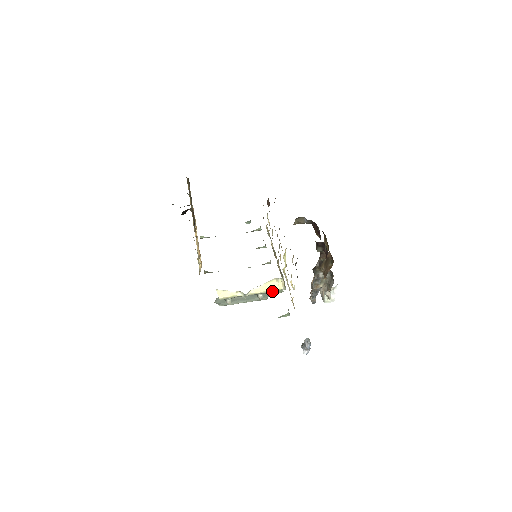
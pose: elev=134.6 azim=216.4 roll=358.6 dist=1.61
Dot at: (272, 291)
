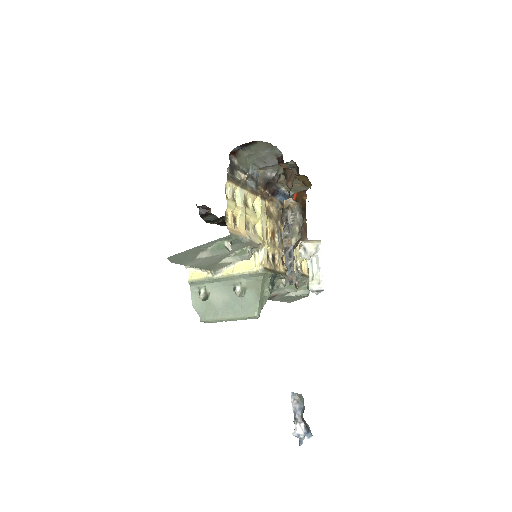
Dot at: (247, 273)
